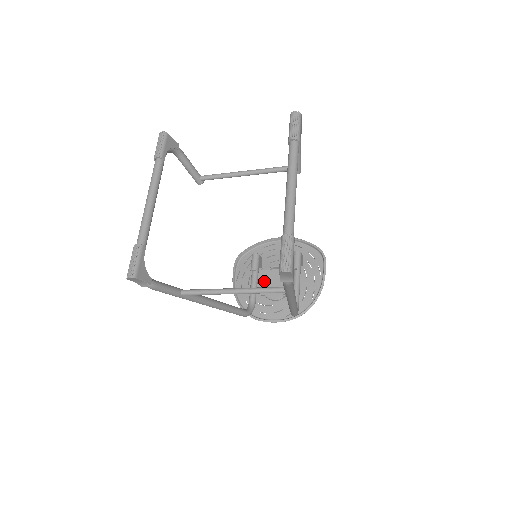
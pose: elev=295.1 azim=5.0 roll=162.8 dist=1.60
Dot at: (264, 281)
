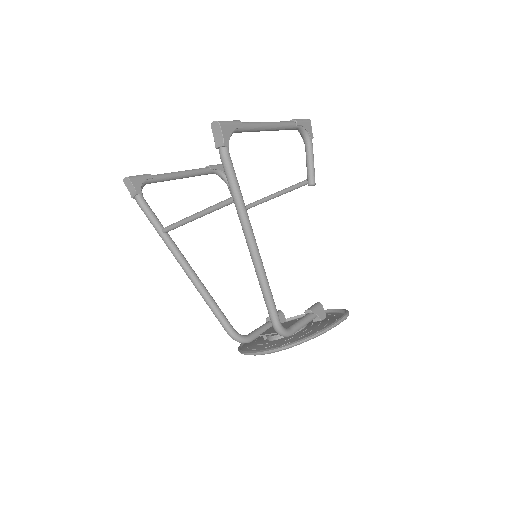
Dot at: occluded
